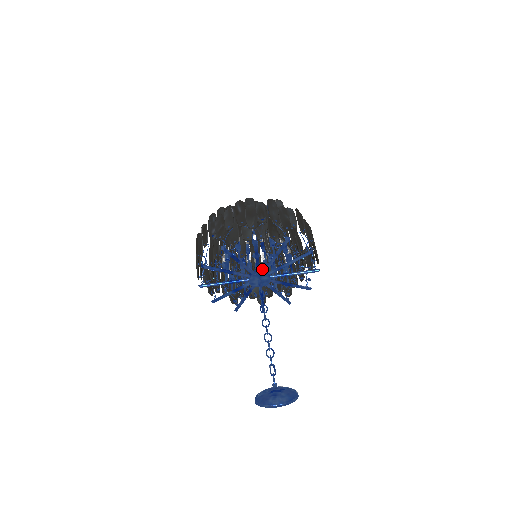
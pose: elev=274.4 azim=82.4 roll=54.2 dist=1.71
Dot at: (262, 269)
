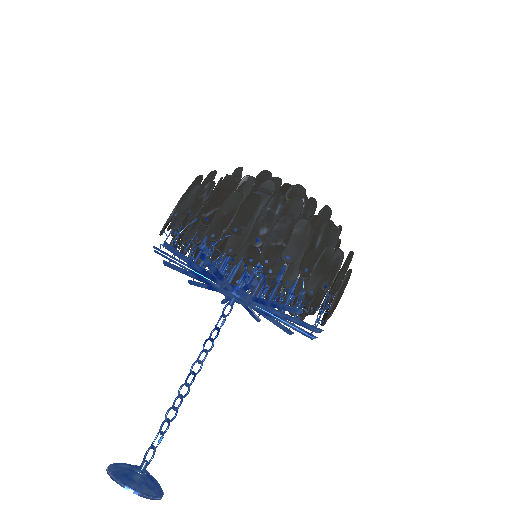
Dot at: occluded
